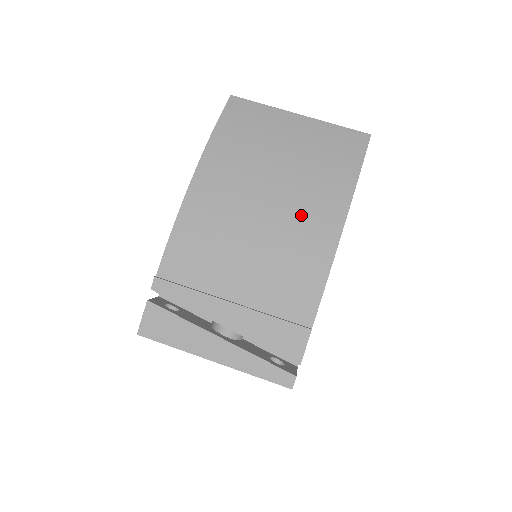
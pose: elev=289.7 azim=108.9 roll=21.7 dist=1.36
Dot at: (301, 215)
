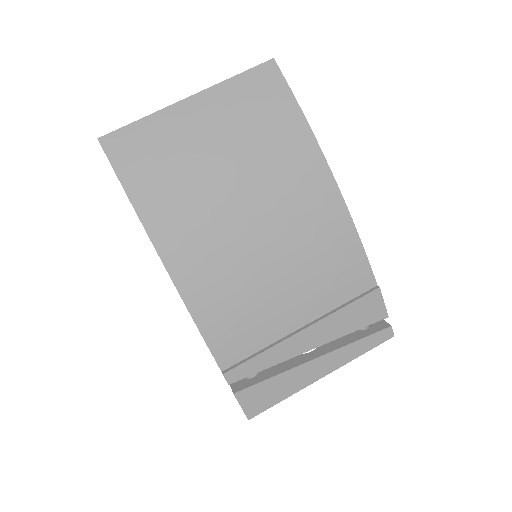
Dot at: (293, 206)
